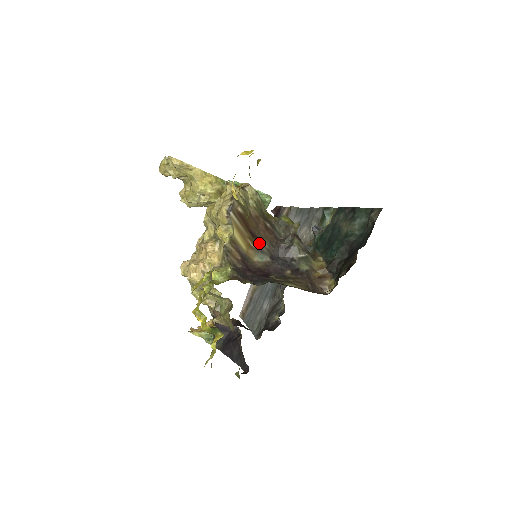
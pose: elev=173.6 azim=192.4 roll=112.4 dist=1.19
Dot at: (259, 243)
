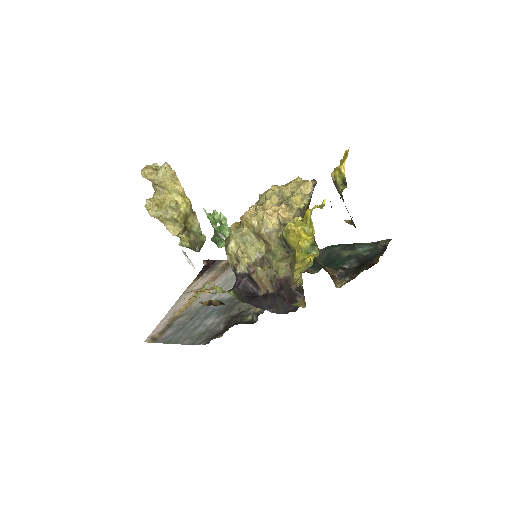
Dot at: occluded
